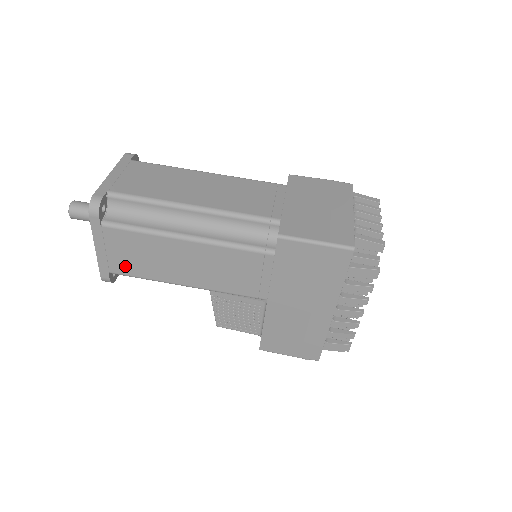
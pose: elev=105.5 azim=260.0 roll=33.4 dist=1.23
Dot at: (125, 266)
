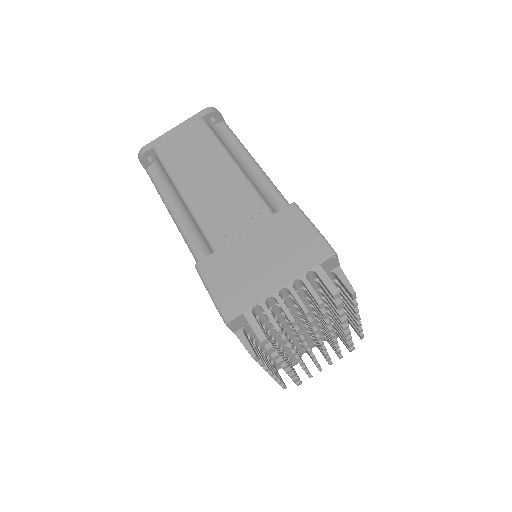
Dot at: occluded
